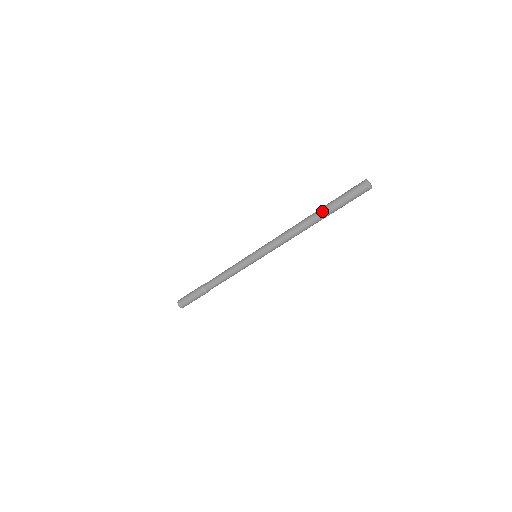
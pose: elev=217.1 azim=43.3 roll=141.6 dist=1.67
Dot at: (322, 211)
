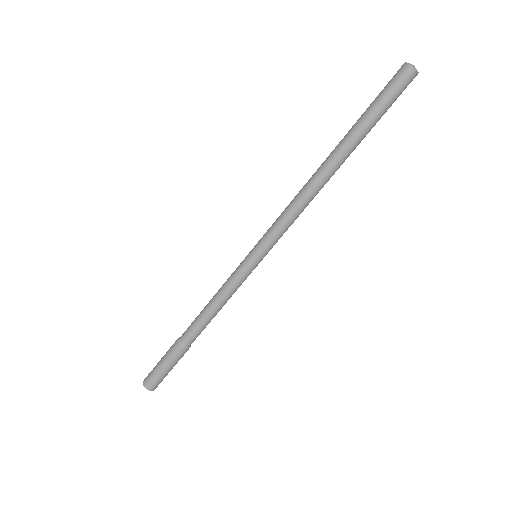
Dot at: (352, 139)
